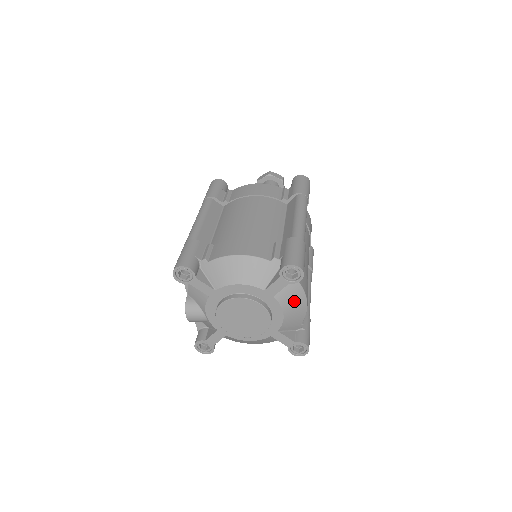
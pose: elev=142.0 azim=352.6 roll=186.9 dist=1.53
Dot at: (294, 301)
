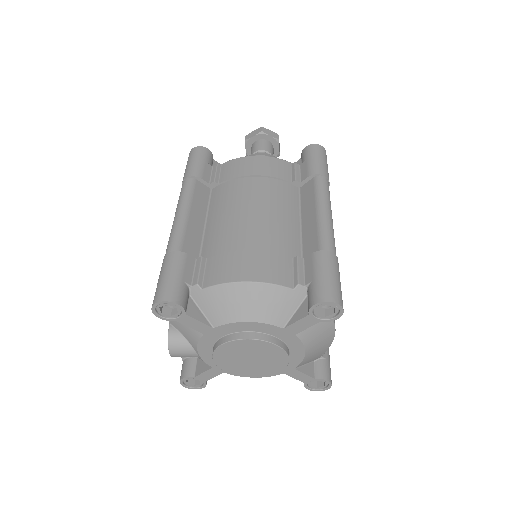
Dot at: (320, 335)
